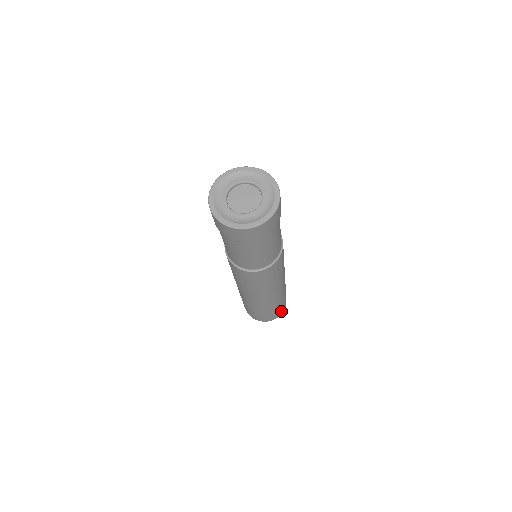
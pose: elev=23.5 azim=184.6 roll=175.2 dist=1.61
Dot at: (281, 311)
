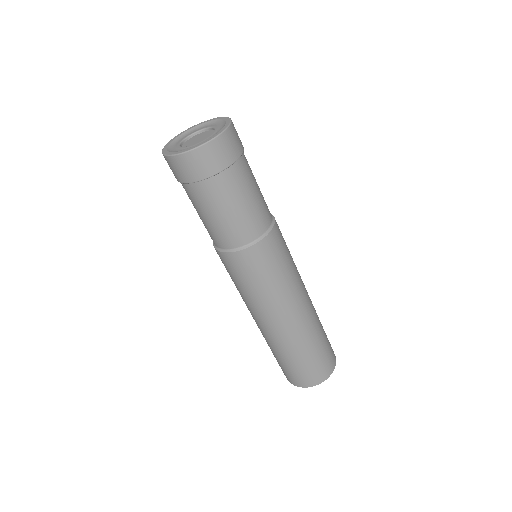
Dot at: (315, 377)
